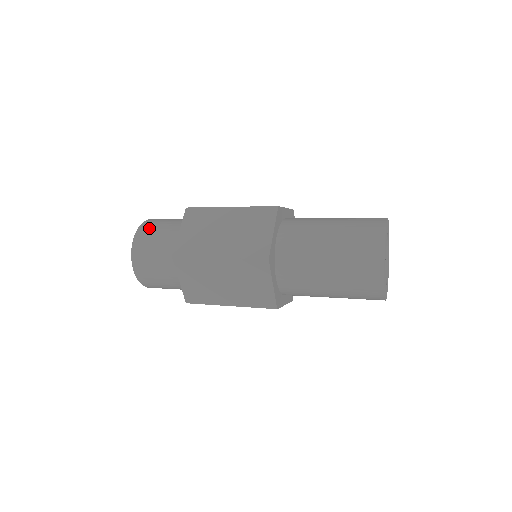
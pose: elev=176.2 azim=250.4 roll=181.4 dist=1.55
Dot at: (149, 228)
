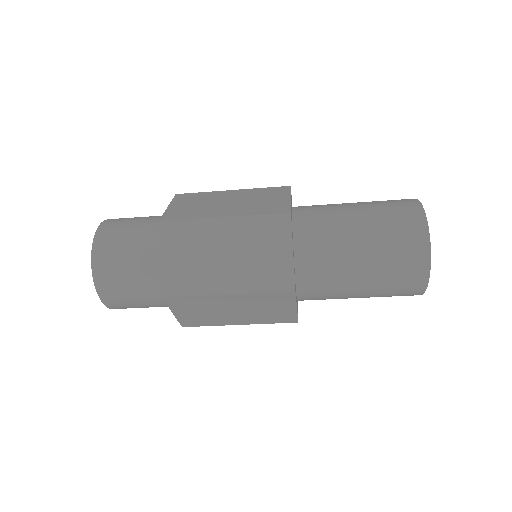
Dot at: (122, 218)
